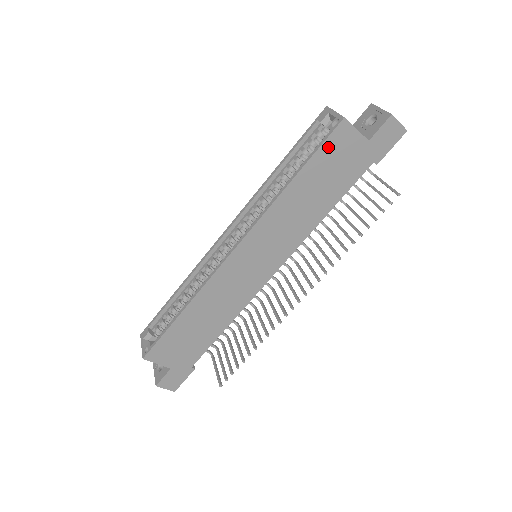
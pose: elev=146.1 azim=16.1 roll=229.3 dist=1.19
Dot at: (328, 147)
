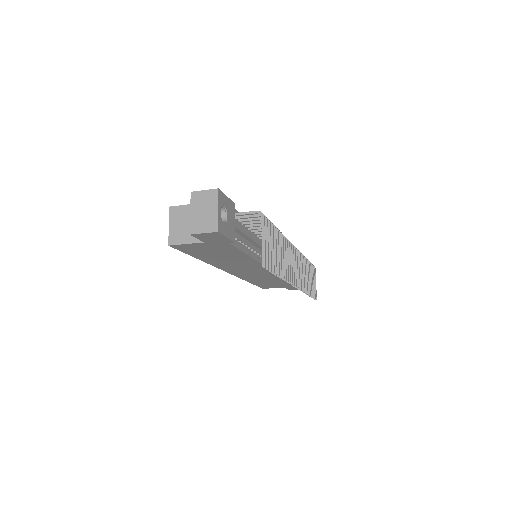
Dot at: (188, 251)
